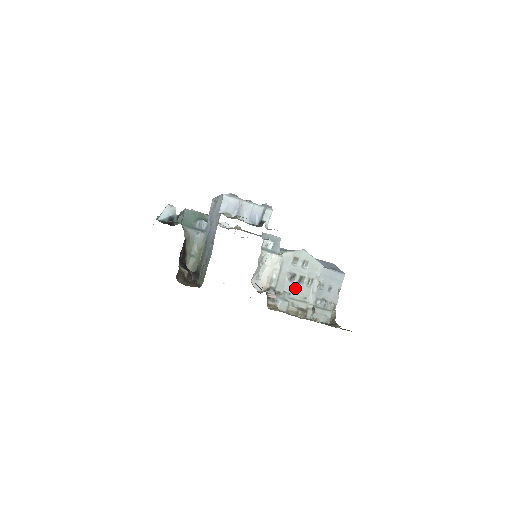
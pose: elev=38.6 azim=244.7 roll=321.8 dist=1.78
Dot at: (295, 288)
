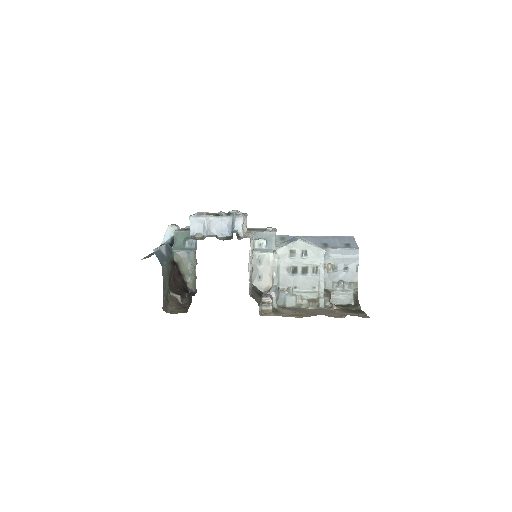
Dot at: (300, 280)
